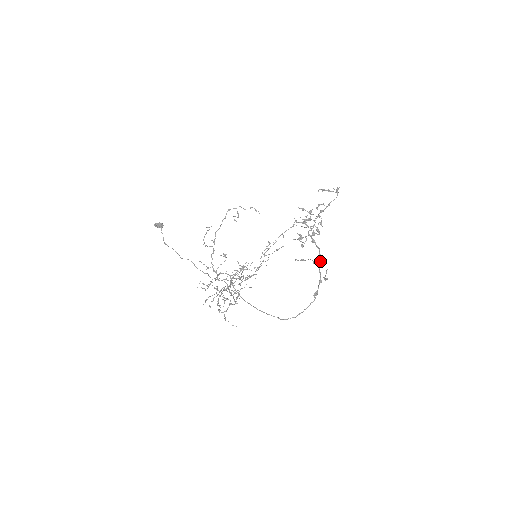
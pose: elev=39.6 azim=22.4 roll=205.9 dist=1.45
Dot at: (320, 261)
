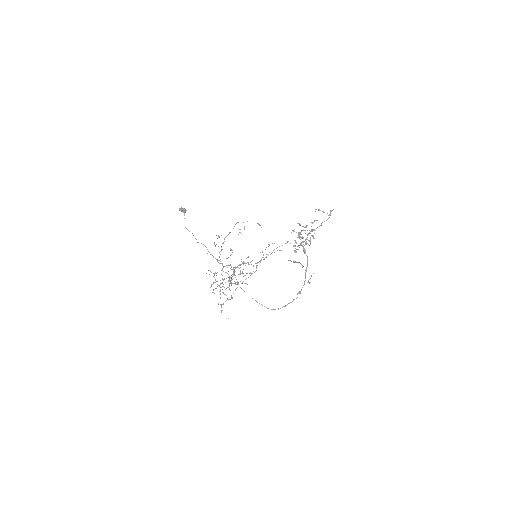
Dot at: occluded
